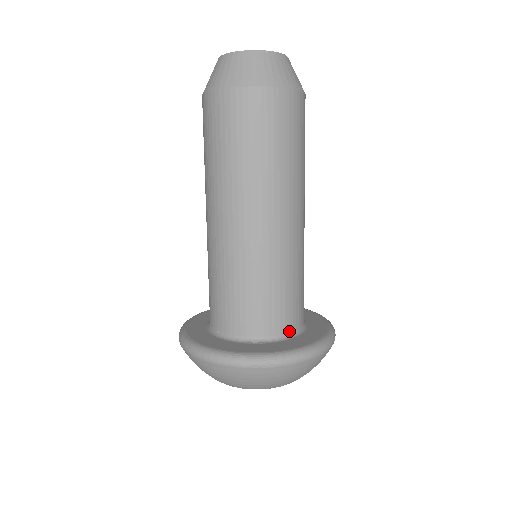
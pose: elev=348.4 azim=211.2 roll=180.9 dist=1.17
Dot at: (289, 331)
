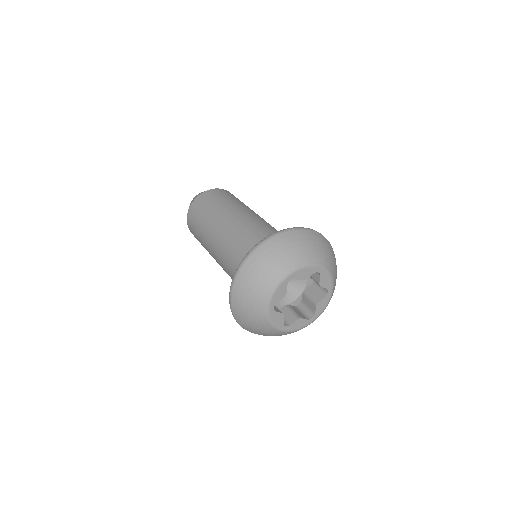
Dot at: occluded
